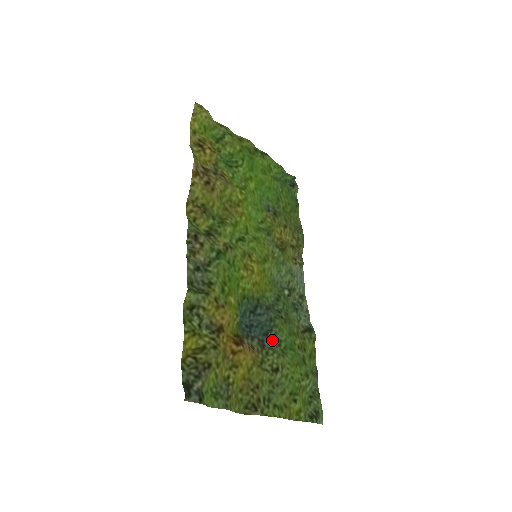
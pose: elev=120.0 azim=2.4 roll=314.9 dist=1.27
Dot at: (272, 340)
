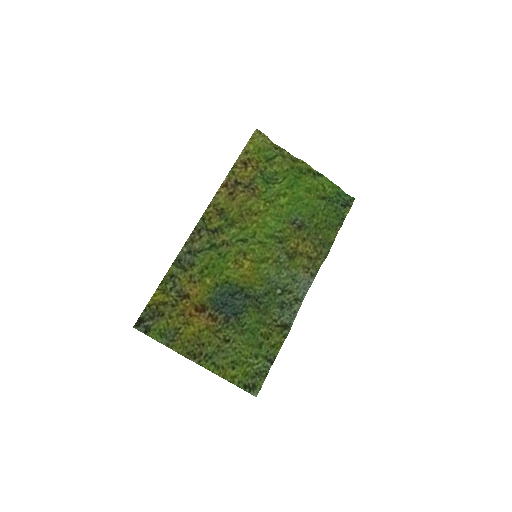
Dot at: (238, 320)
